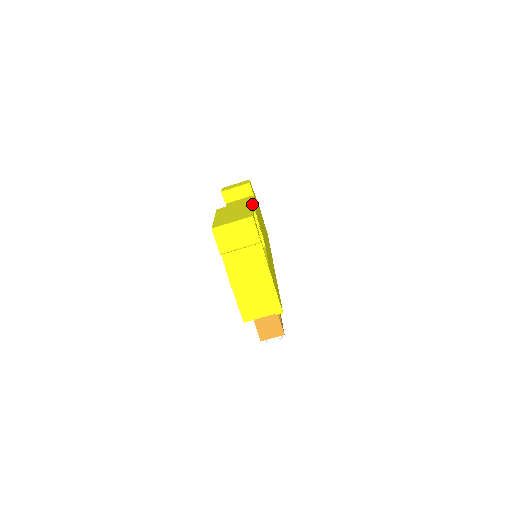
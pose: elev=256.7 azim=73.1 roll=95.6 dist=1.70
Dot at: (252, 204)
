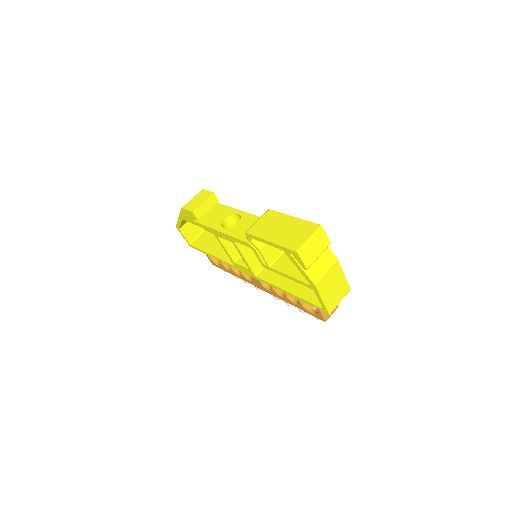
Dot at: occluded
